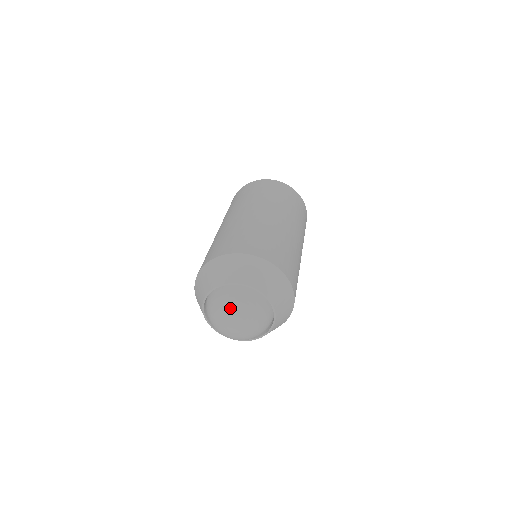
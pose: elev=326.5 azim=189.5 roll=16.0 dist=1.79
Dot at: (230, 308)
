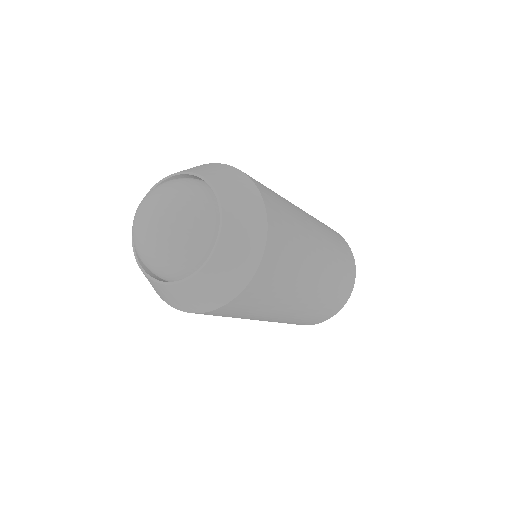
Dot at: (146, 197)
